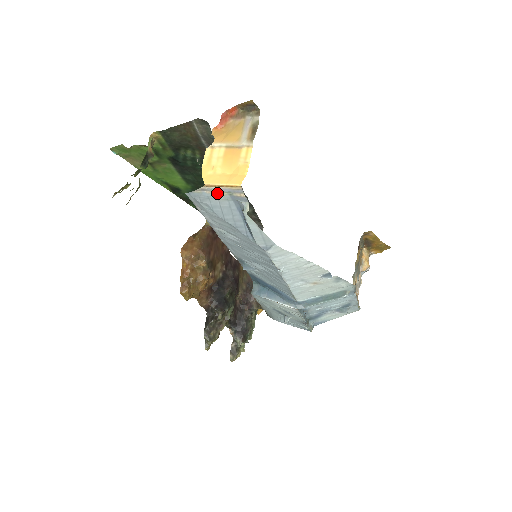
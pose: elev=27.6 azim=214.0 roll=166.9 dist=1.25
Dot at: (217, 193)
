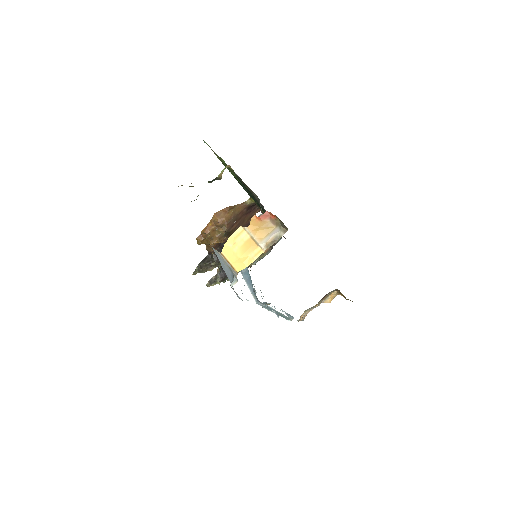
Dot at: (225, 262)
